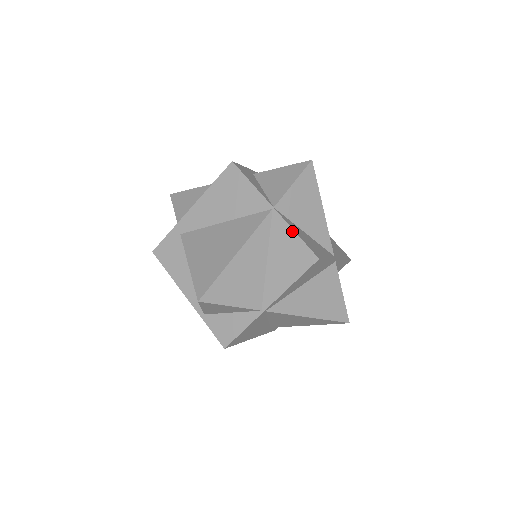
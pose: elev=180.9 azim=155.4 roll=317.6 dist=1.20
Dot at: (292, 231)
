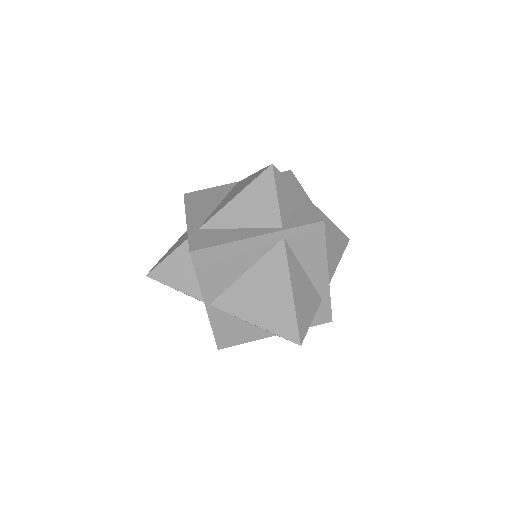
Dot at: occluded
